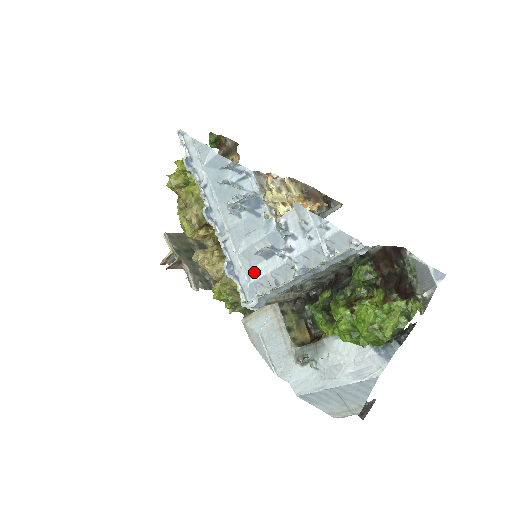
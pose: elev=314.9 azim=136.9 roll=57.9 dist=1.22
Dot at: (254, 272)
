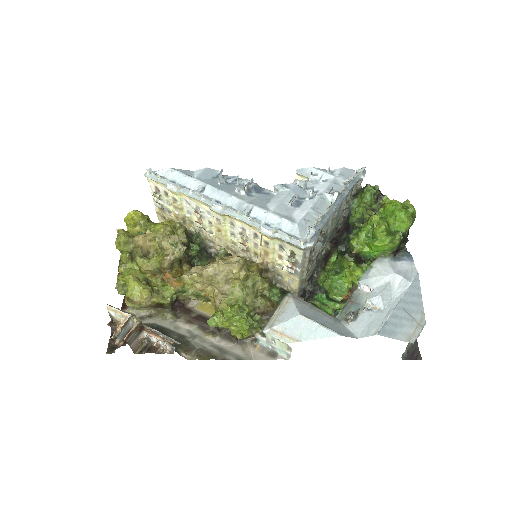
Dot at: (294, 217)
